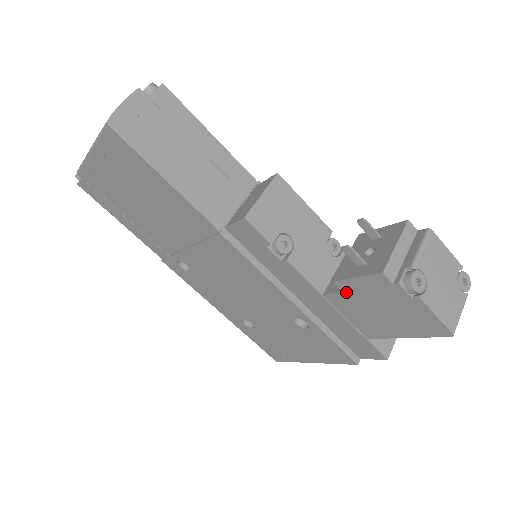
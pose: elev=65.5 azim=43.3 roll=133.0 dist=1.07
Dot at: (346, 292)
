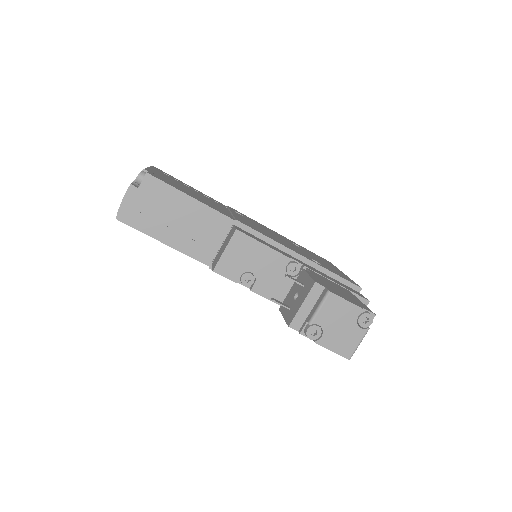
Dot at: occluded
